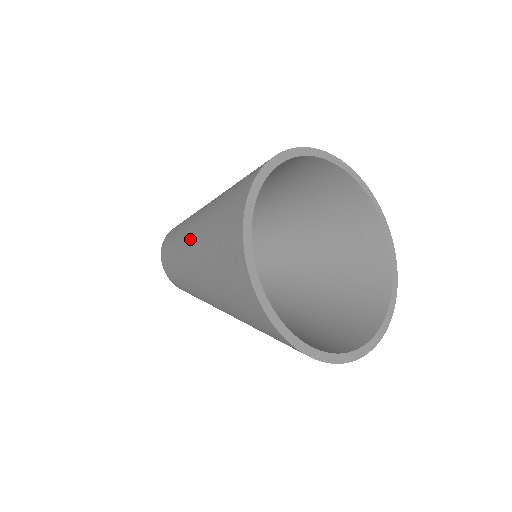
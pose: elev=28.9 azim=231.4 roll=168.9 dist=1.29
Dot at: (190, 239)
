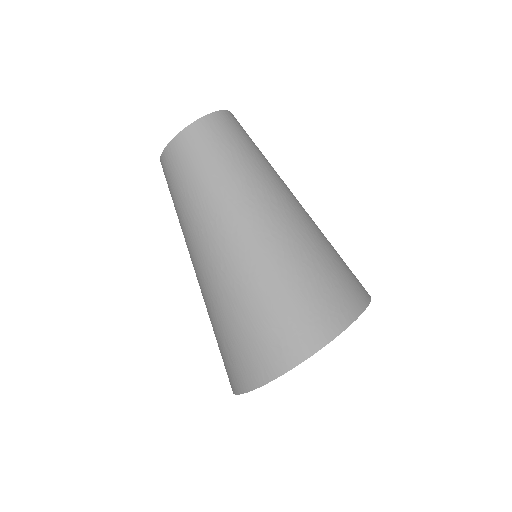
Dot at: (204, 267)
